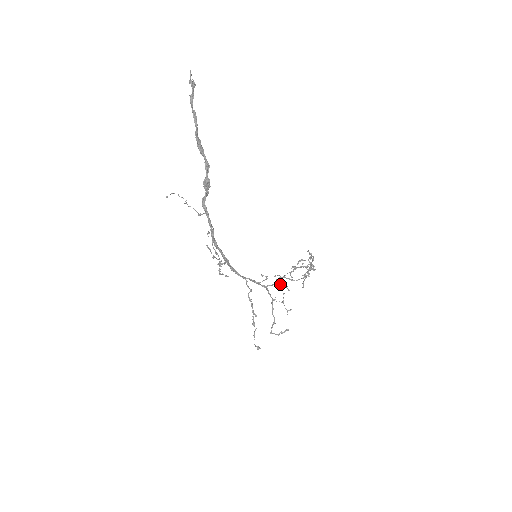
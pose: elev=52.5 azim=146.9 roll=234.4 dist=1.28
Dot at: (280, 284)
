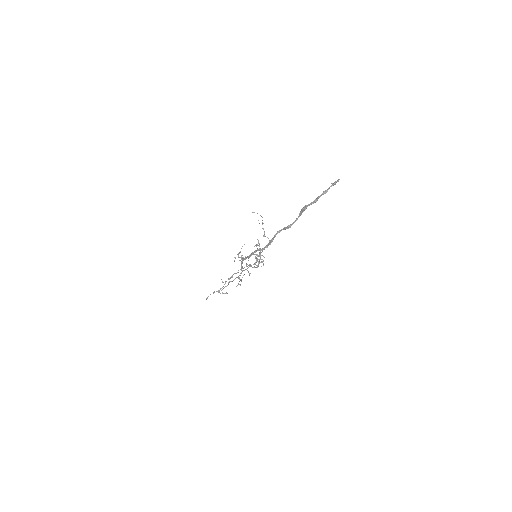
Dot at: (248, 271)
